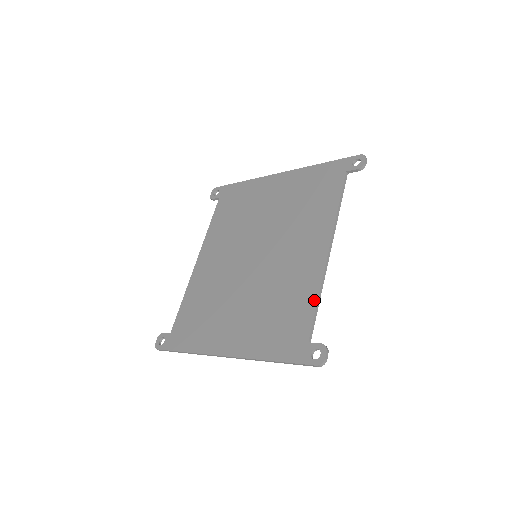
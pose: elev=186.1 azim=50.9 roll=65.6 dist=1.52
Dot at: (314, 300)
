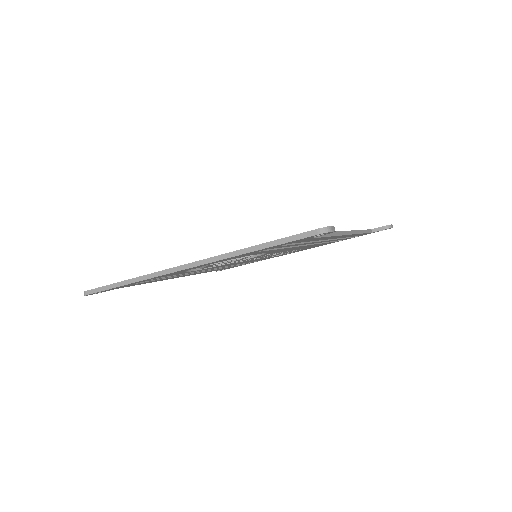
Dot at: occluded
